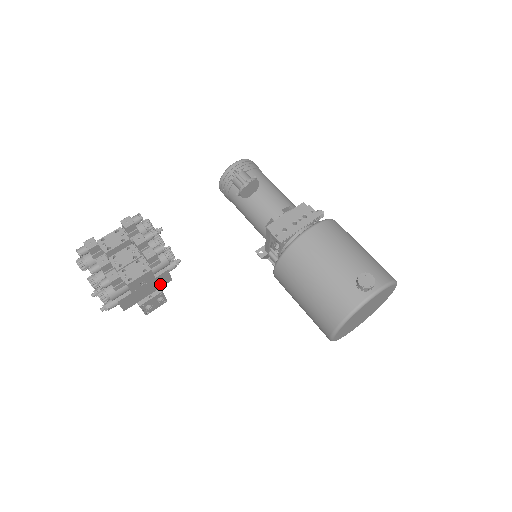
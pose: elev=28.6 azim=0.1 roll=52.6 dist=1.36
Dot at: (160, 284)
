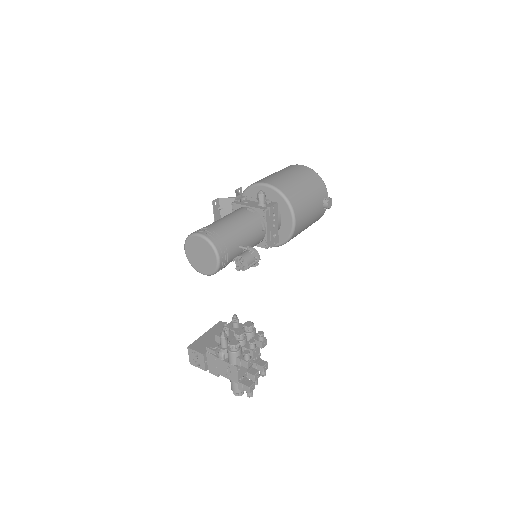
Dot at: occluded
